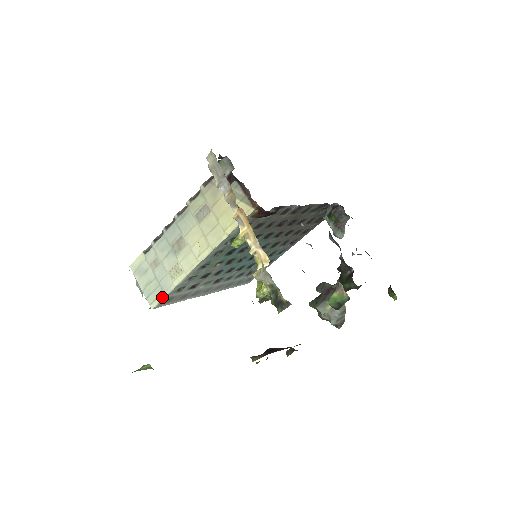
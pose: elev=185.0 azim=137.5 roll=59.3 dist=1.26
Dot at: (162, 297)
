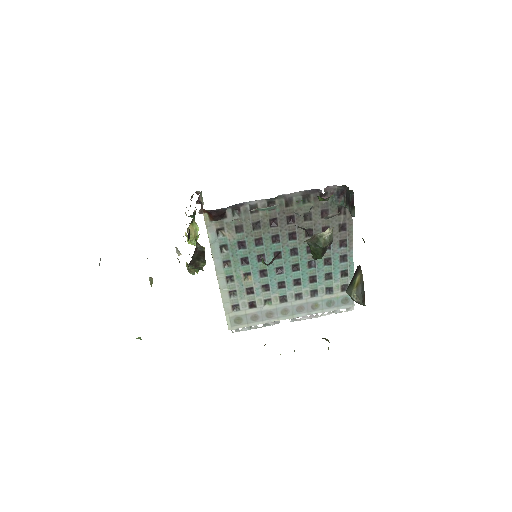
Dot at: (226, 317)
